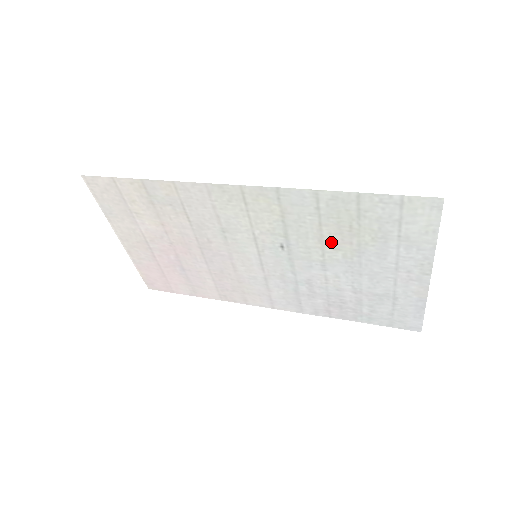
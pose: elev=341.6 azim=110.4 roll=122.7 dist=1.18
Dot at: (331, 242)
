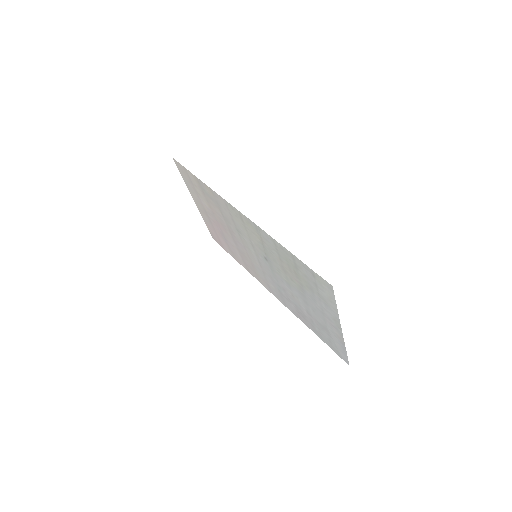
Dot at: (288, 273)
